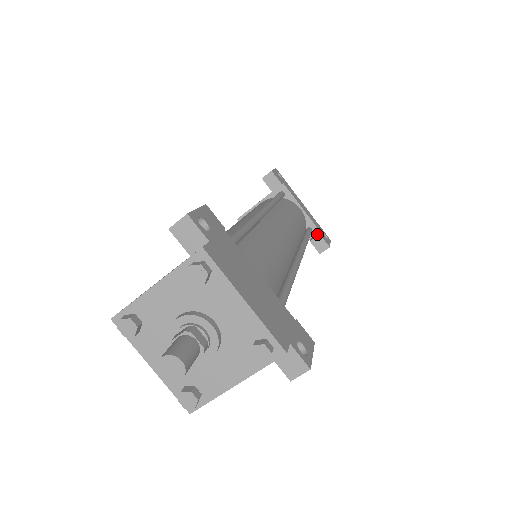
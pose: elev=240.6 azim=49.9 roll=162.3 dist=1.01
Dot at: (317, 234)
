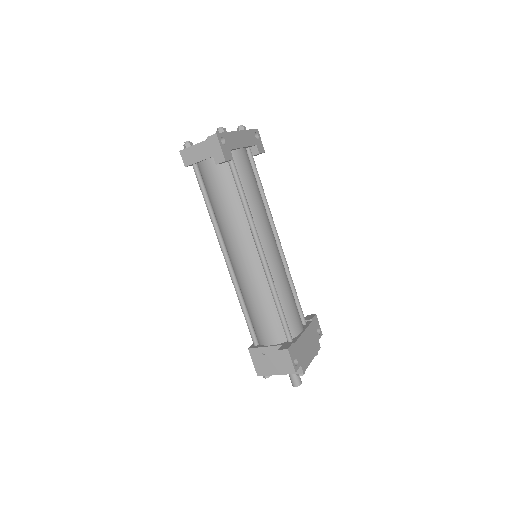
Dot at: (254, 148)
